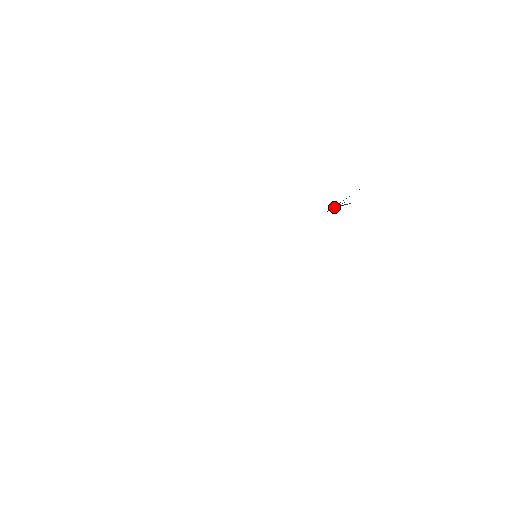
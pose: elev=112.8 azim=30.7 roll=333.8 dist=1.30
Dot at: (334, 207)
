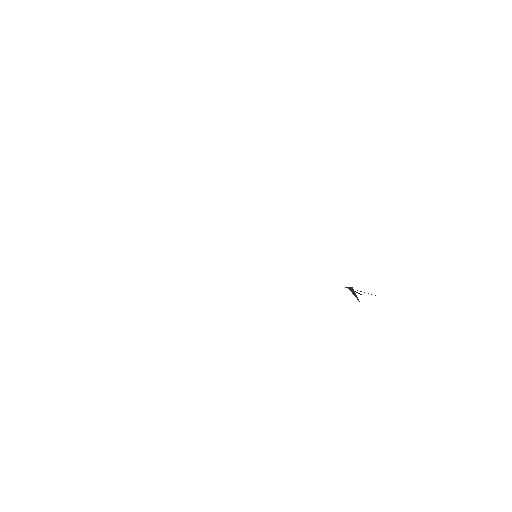
Dot at: (352, 289)
